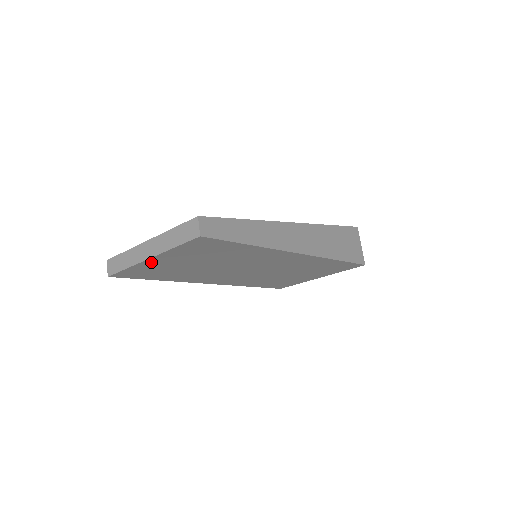
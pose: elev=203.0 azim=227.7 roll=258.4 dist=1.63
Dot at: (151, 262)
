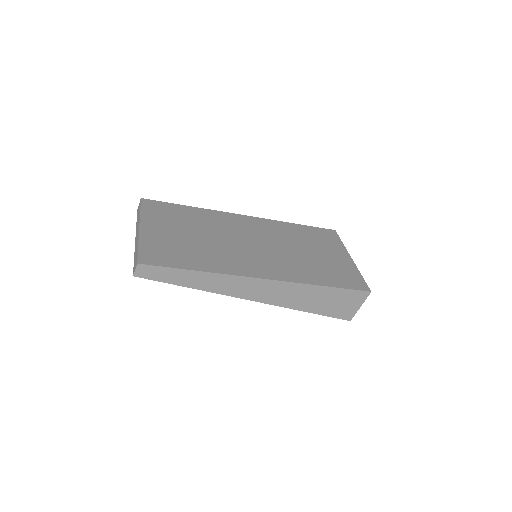
Dot at: occluded
